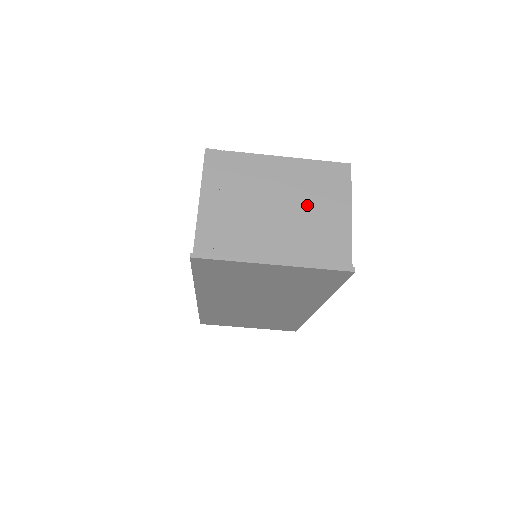
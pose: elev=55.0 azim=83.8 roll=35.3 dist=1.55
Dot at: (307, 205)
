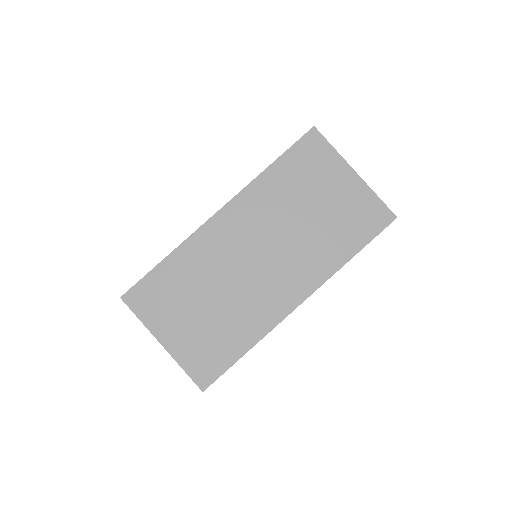
Dot at: occluded
